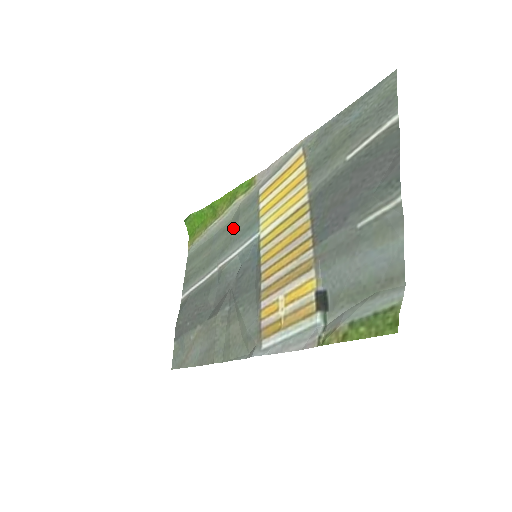
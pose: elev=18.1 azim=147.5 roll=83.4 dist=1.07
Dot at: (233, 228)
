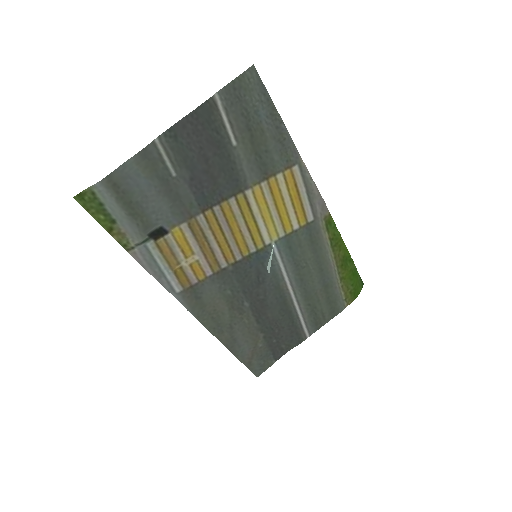
Dot at: (311, 260)
